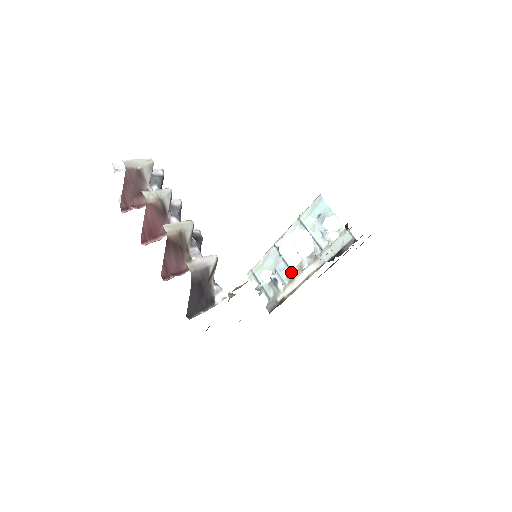
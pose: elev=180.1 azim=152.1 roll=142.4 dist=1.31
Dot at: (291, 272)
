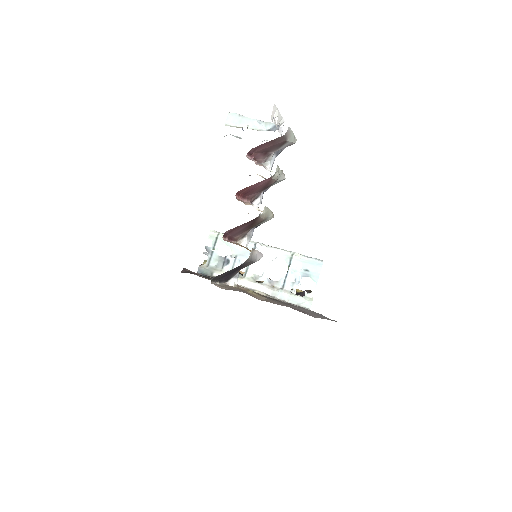
Dot at: (245, 272)
